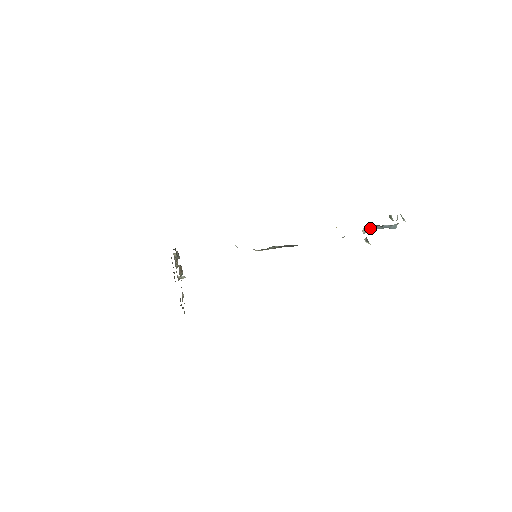
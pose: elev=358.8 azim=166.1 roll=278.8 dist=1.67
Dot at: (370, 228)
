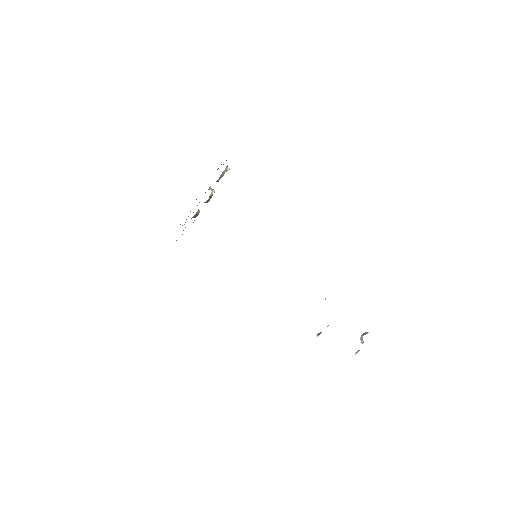
Dot at: occluded
